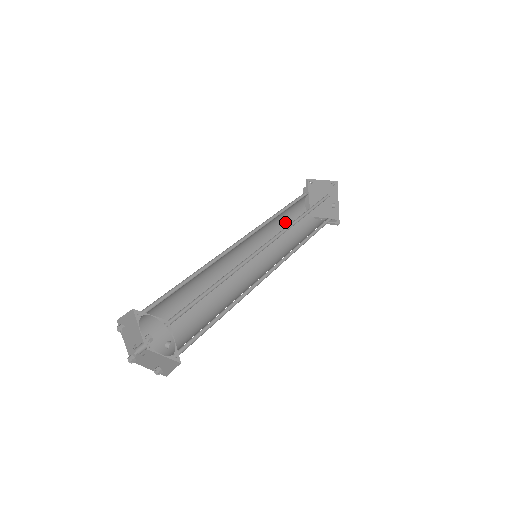
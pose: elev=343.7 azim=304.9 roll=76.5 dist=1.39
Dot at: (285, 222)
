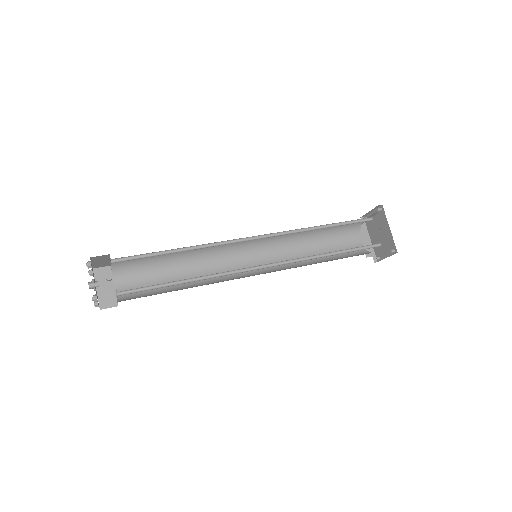
Dot at: (325, 251)
